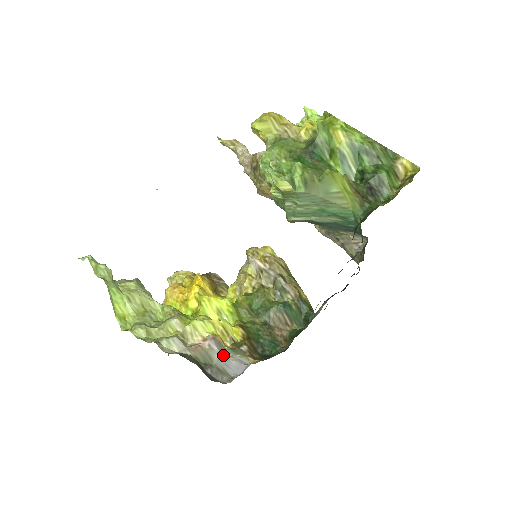
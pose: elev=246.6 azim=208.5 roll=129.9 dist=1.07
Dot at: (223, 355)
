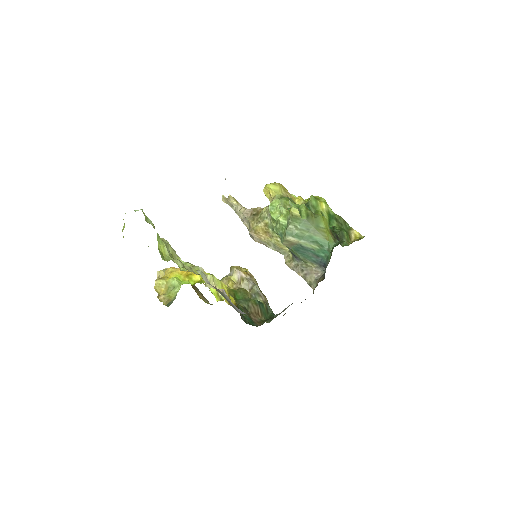
Dot at: occluded
